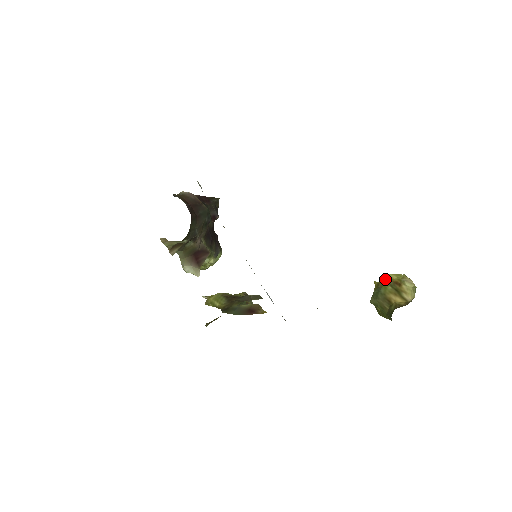
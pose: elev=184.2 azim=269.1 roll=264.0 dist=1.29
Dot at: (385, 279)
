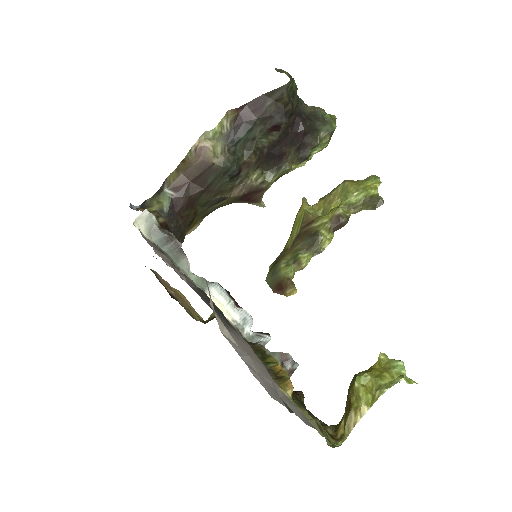
Dot at: (352, 384)
